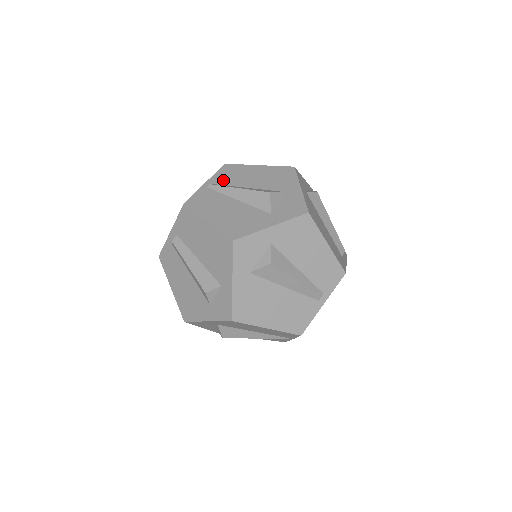
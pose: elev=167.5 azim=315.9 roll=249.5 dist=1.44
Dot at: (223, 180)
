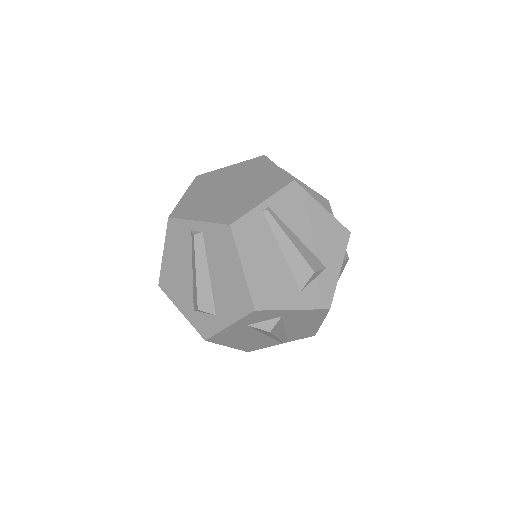
Dot at: (282, 209)
